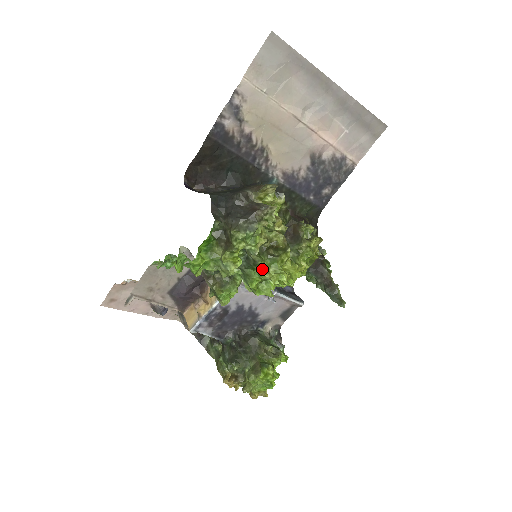
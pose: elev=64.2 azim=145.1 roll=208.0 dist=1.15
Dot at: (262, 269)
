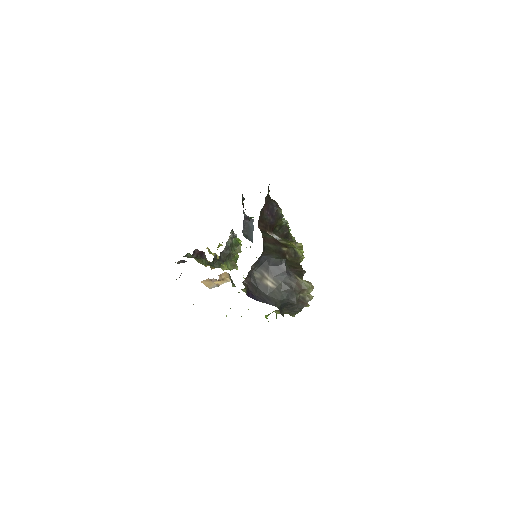
Dot at: occluded
